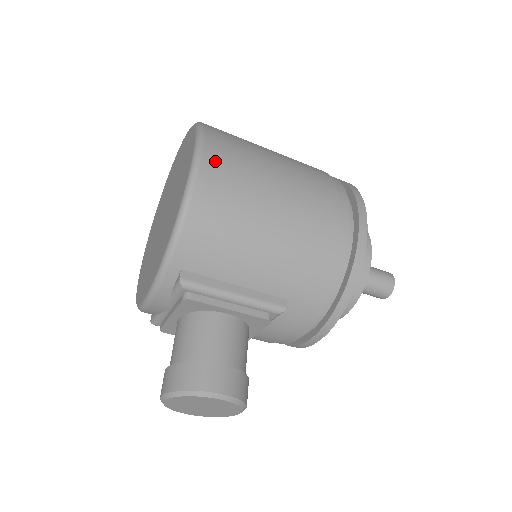
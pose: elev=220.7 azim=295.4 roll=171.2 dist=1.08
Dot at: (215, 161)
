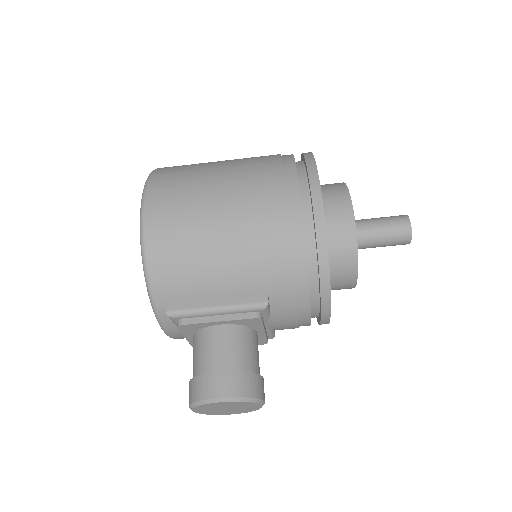
Dot at: (157, 205)
